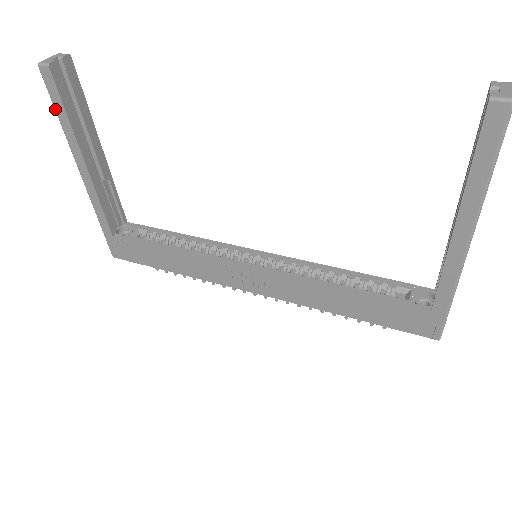
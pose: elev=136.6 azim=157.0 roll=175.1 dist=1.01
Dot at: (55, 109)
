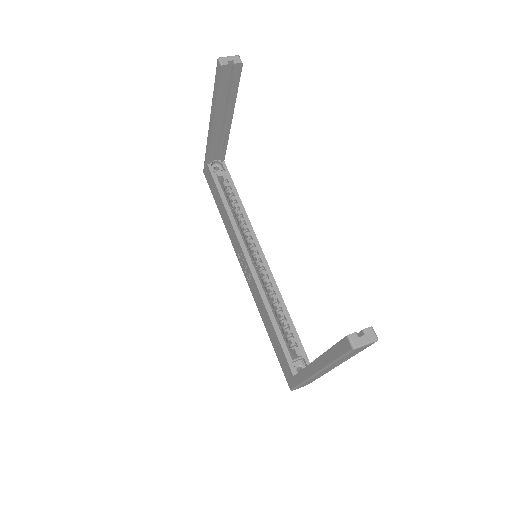
Dot at: (214, 84)
